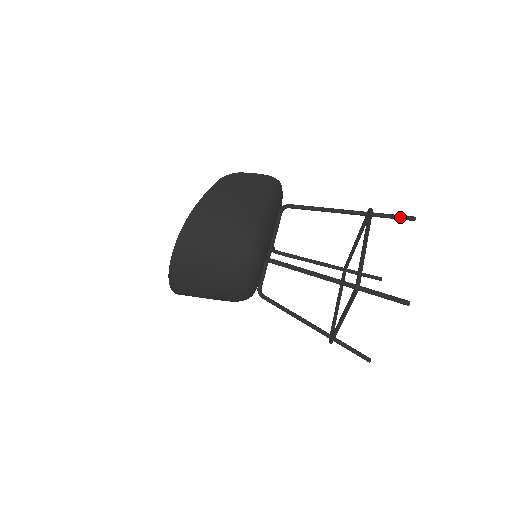
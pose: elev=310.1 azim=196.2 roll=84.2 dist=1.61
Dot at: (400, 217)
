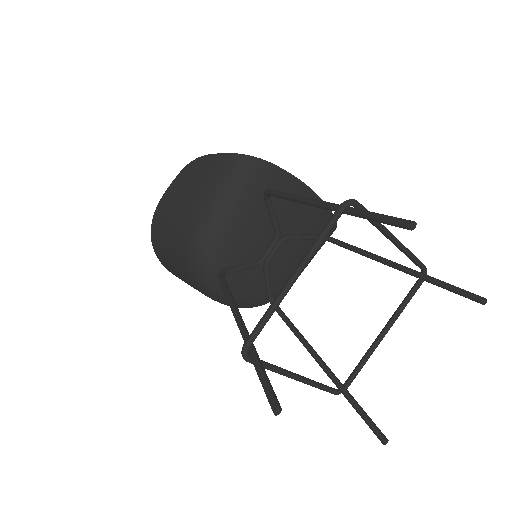
Dot at: (386, 221)
